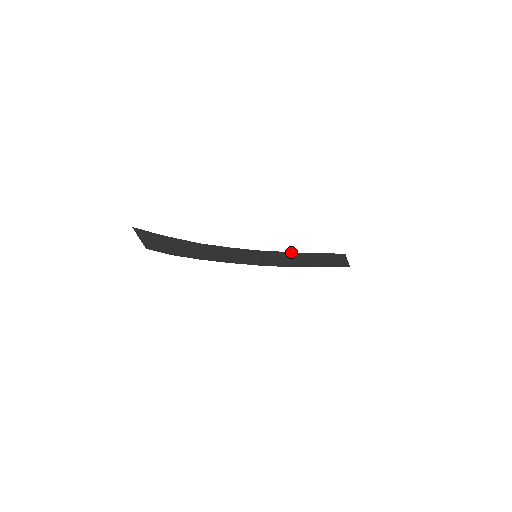
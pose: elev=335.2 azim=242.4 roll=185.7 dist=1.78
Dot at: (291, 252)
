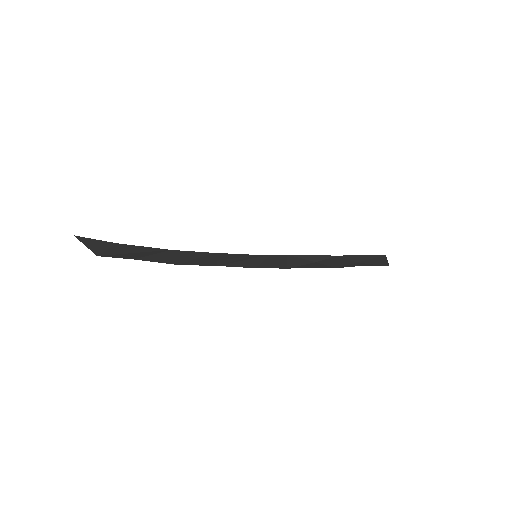
Dot at: occluded
